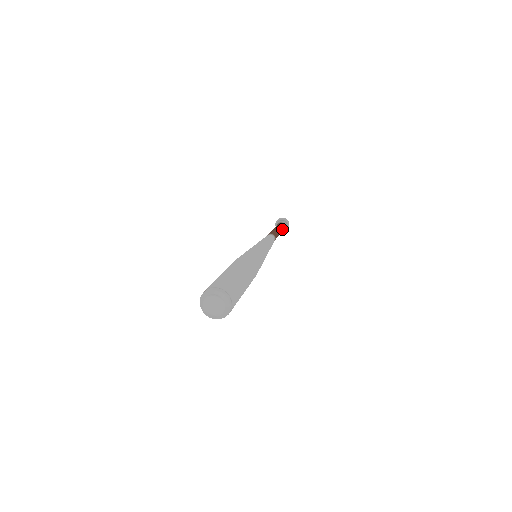
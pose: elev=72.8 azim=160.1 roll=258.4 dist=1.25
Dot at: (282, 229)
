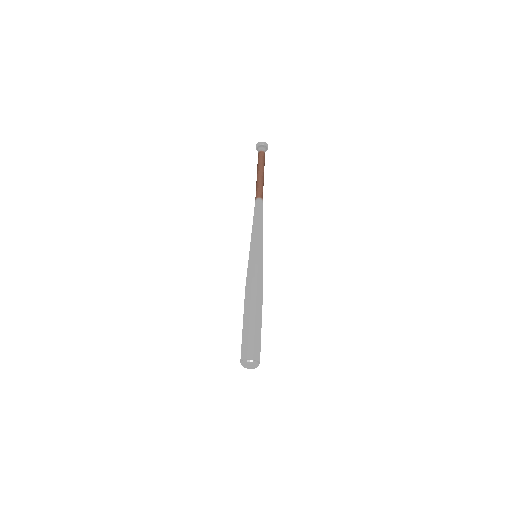
Dot at: (264, 165)
